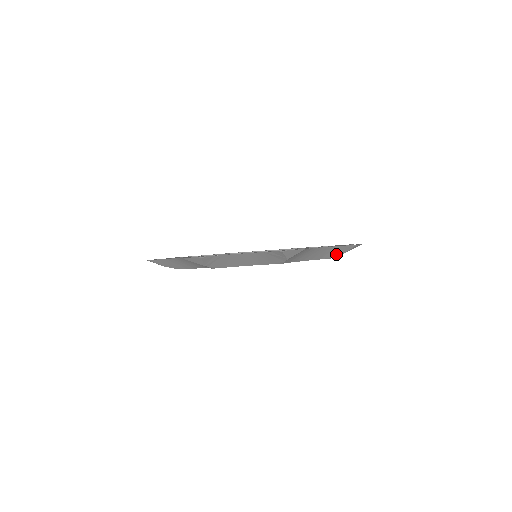
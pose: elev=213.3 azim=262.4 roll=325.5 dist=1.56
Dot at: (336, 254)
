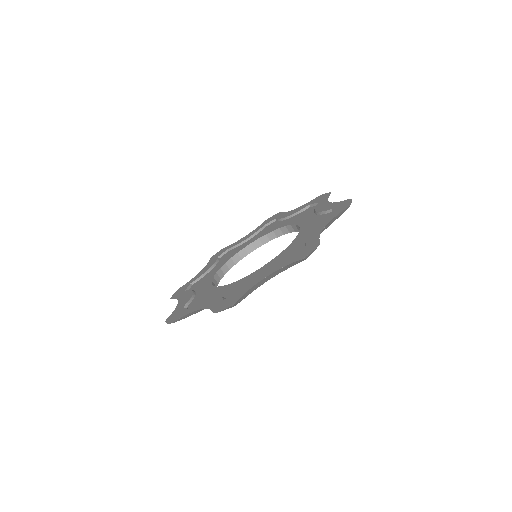
Dot at: (299, 261)
